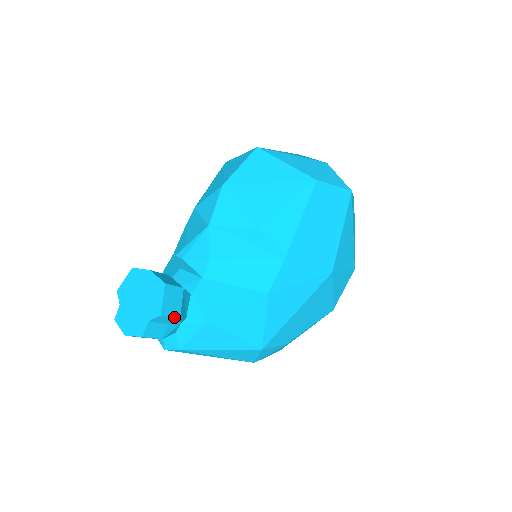
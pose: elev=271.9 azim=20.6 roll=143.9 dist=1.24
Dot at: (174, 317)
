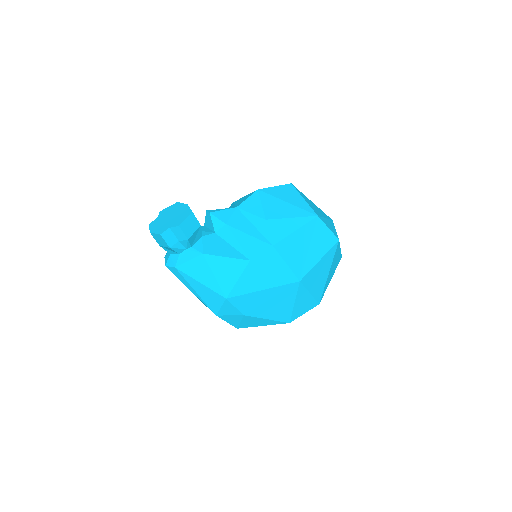
Dot at: (185, 235)
